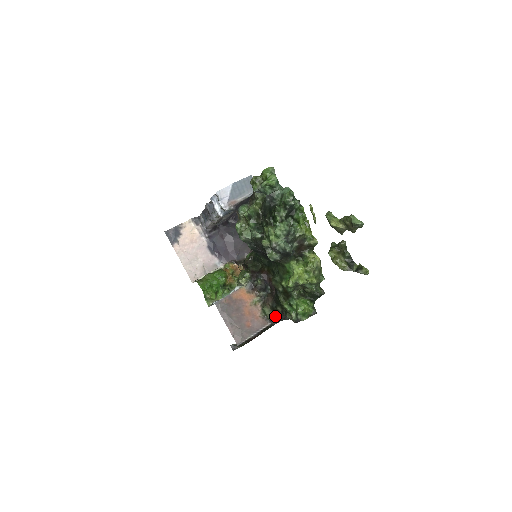
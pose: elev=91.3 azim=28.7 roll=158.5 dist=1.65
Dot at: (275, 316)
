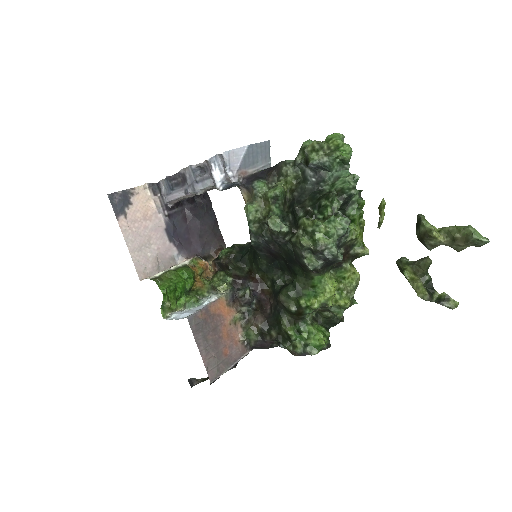
Dot at: (260, 342)
